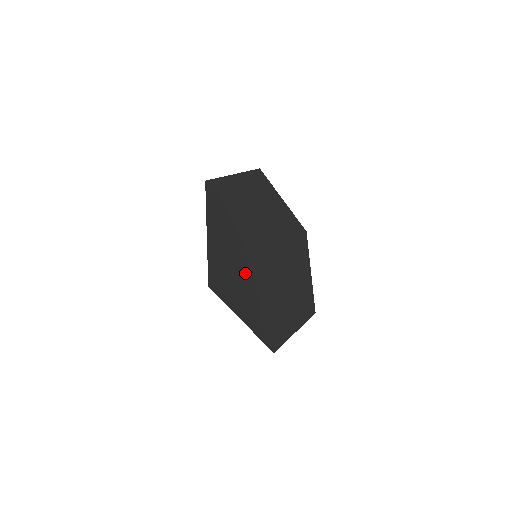
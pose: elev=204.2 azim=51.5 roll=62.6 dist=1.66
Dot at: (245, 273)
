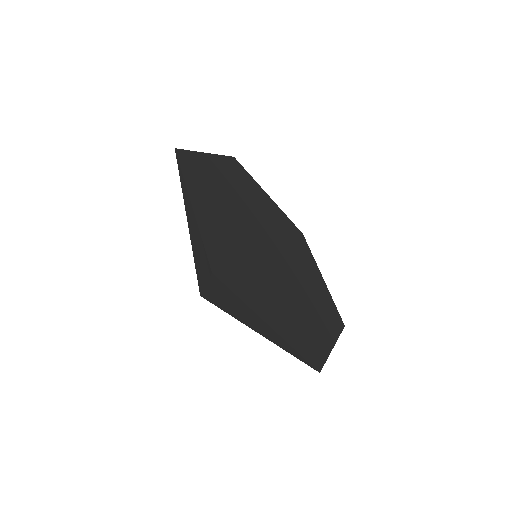
Dot at: (253, 265)
